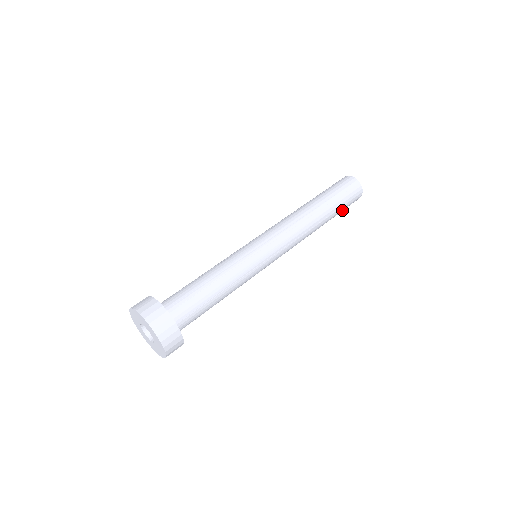
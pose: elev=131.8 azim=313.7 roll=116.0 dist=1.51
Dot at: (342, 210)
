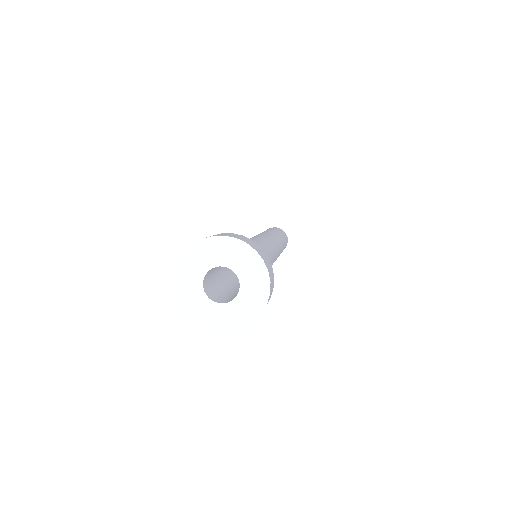
Dot at: occluded
